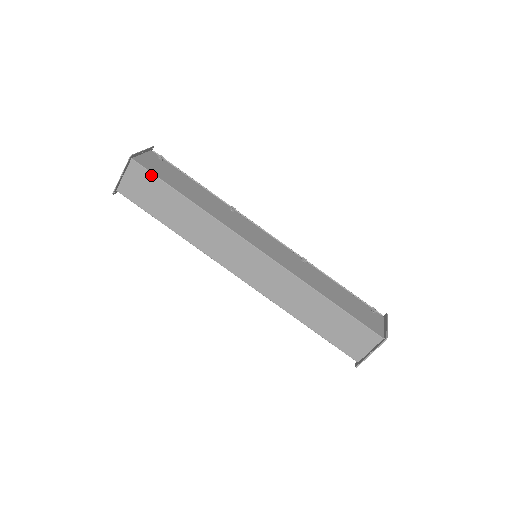
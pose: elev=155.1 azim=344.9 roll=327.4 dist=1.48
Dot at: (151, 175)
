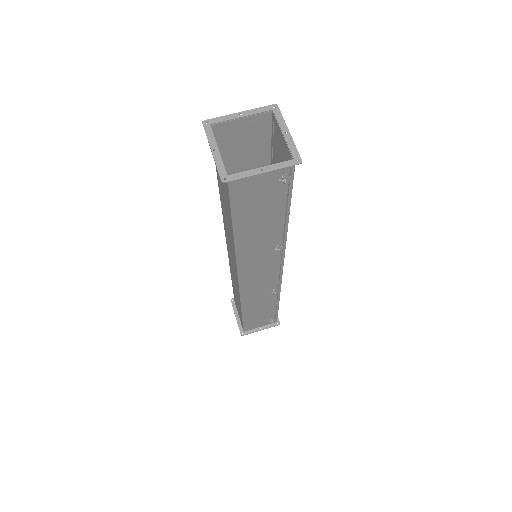
Dot at: (229, 197)
